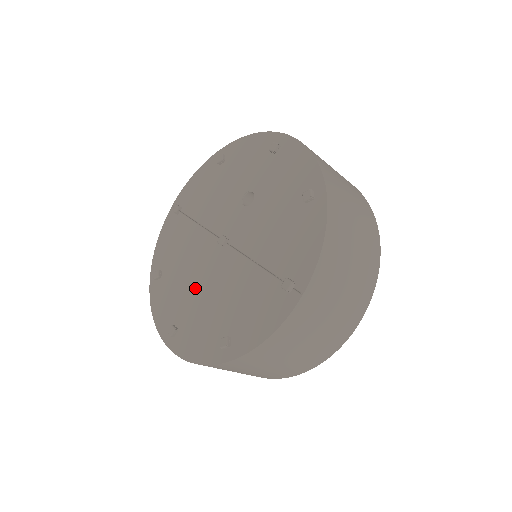
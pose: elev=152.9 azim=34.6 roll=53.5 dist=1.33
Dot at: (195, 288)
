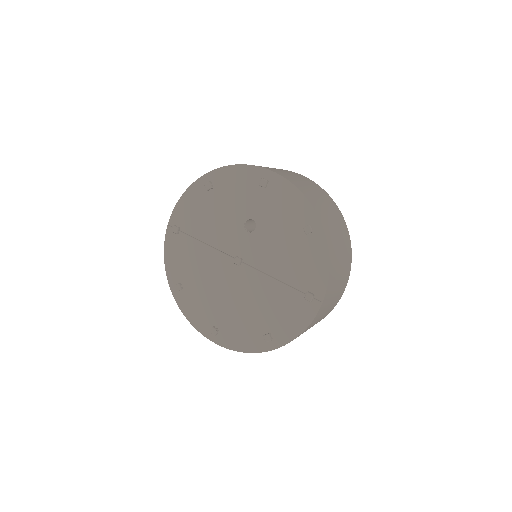
Dot at: (223, 298)
